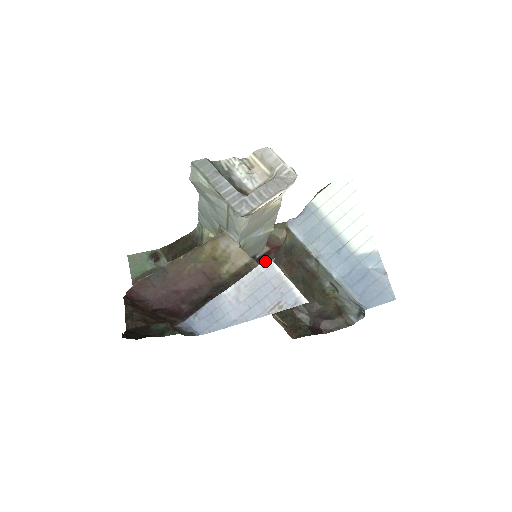
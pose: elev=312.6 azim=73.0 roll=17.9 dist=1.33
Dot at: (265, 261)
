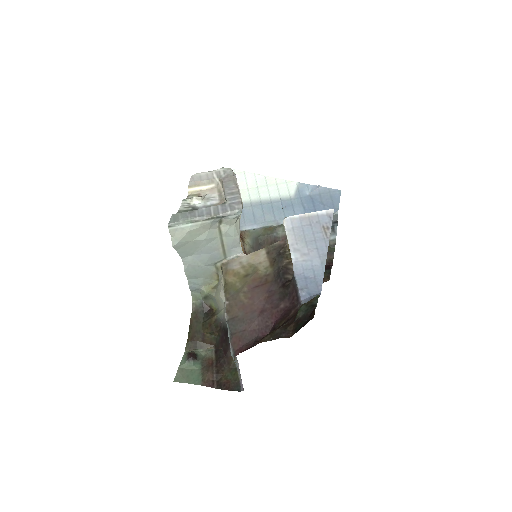
Dot at: (284, 221)
